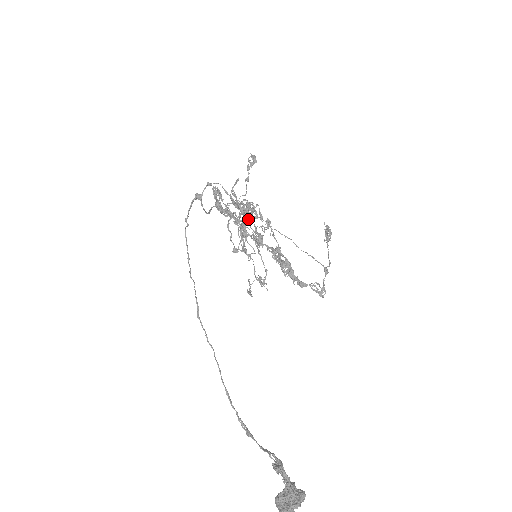
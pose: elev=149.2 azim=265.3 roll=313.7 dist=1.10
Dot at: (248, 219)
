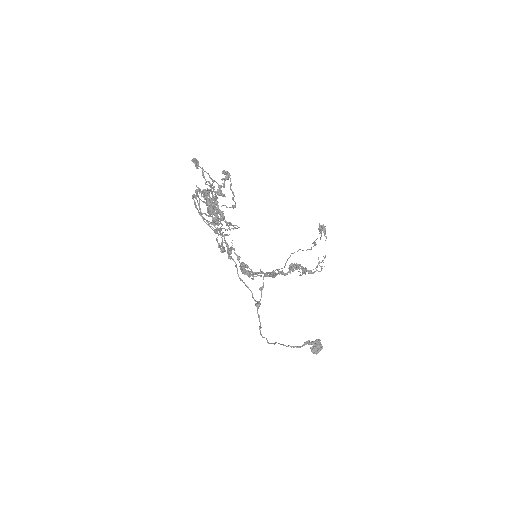
Dot at: occluded
